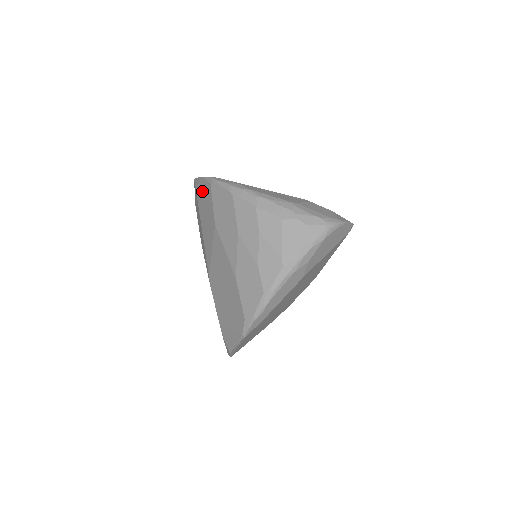
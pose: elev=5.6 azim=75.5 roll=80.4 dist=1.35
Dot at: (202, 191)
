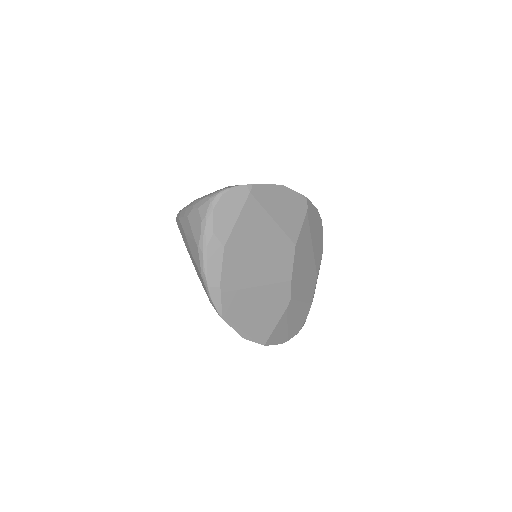
Dot at: occluded
